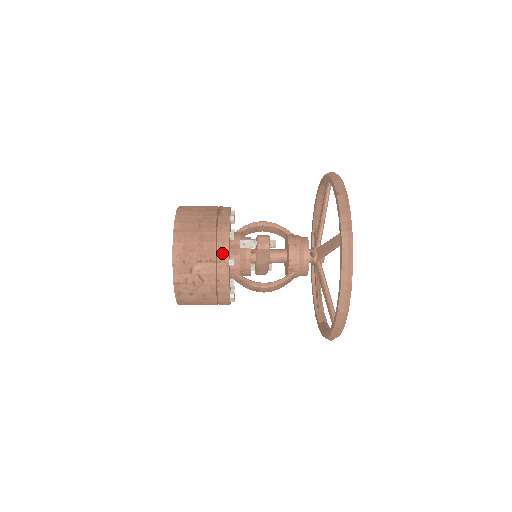
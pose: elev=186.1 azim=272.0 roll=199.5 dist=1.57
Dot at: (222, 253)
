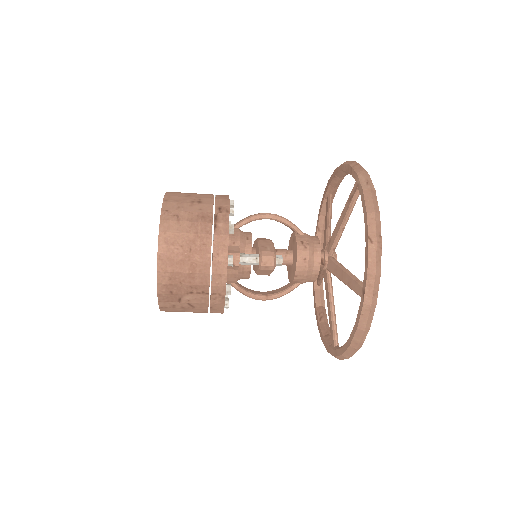
Dot at: (217, 286)
